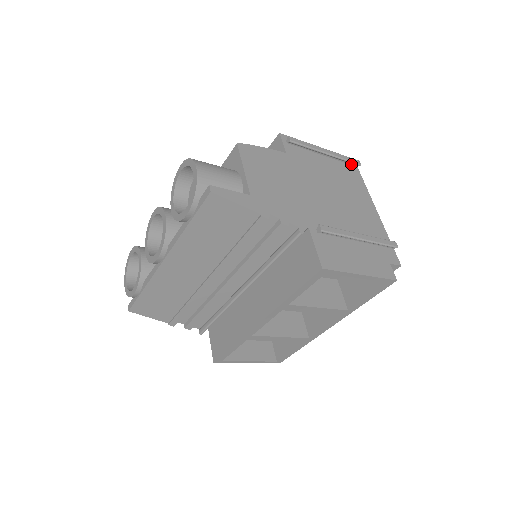
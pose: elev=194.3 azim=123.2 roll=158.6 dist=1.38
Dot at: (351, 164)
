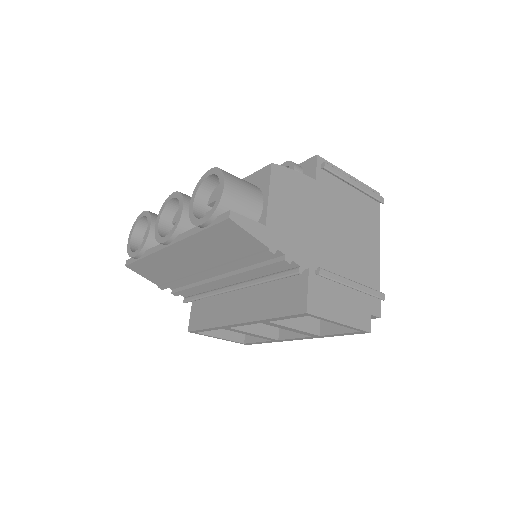
Dot at: (375, 199)
